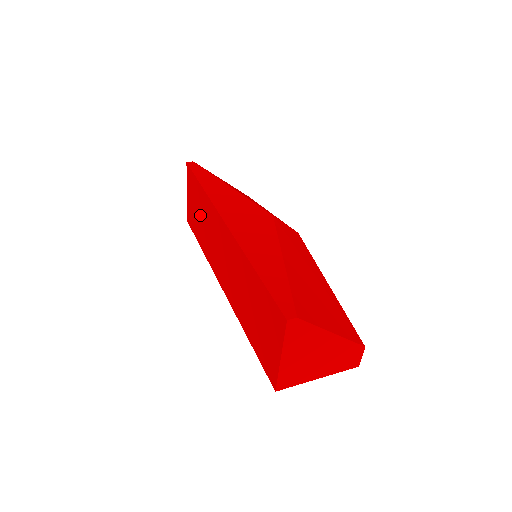
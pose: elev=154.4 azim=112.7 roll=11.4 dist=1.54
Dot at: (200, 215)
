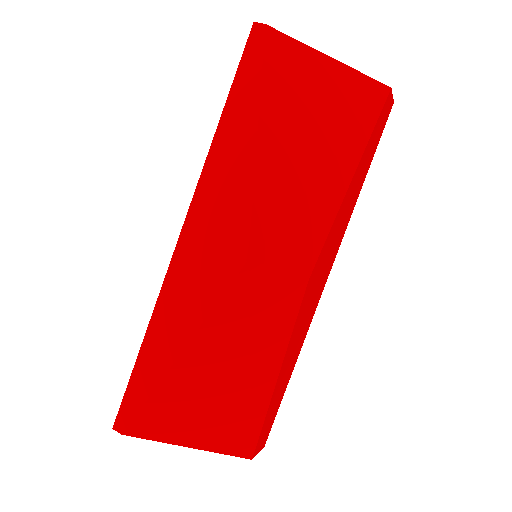
Dot at: occluded
